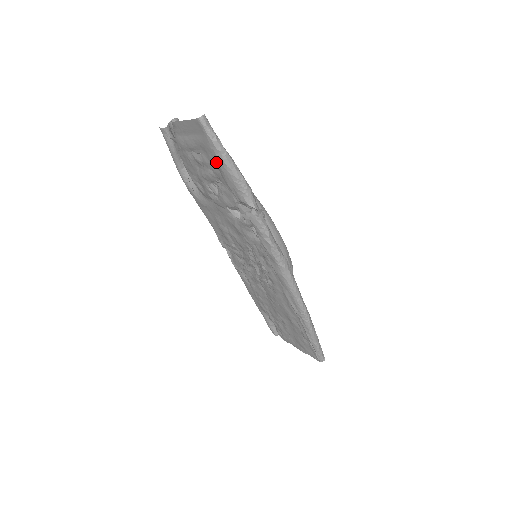
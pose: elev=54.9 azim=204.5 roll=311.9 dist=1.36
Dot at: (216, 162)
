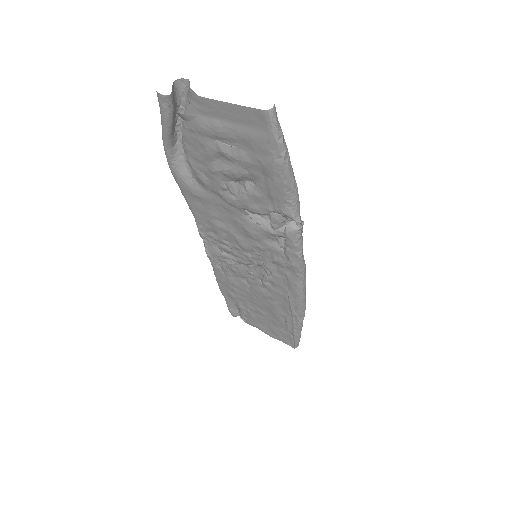
Dot at: (267, 167)
